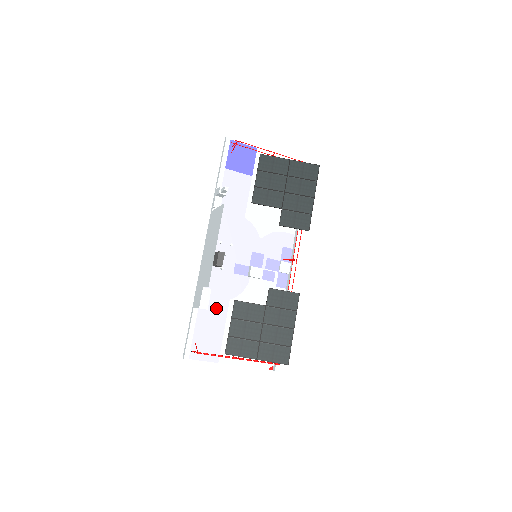
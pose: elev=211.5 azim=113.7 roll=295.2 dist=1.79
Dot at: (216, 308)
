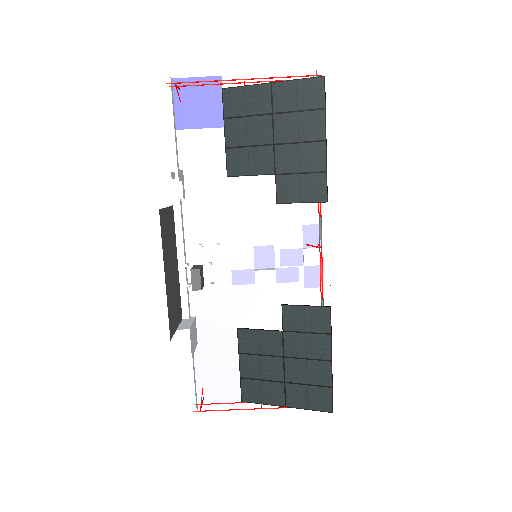
Dot at: (219, 338)
